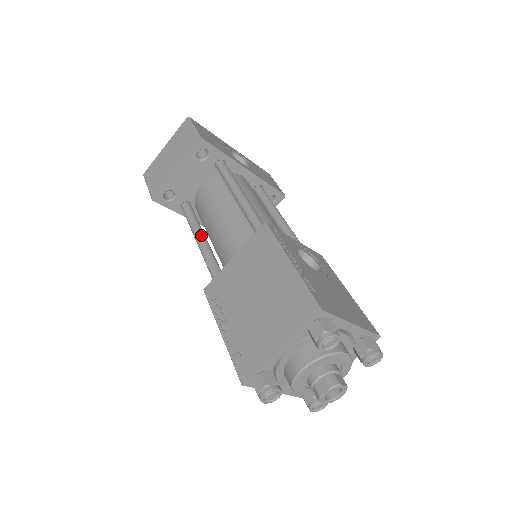
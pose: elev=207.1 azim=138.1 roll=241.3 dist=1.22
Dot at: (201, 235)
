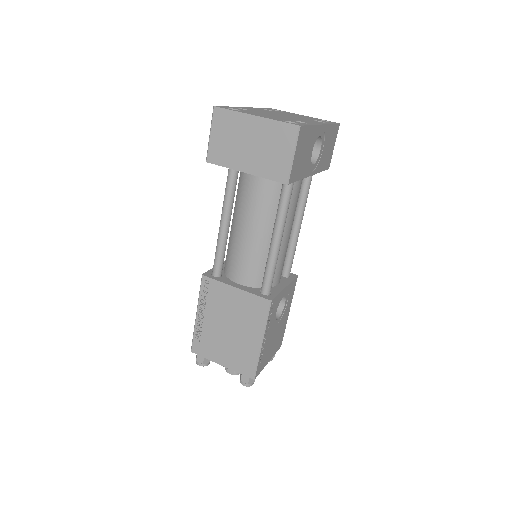
Dot at: (228, 219)
